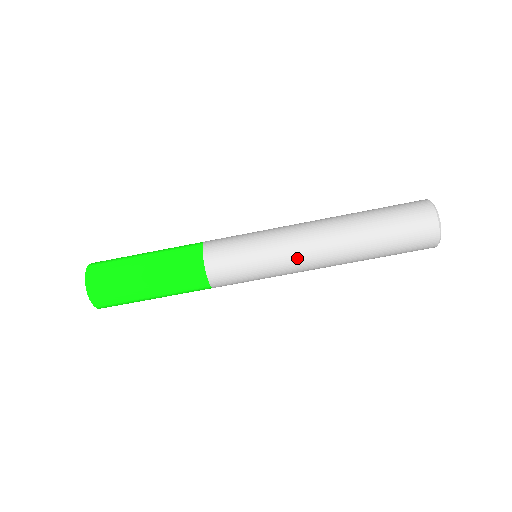
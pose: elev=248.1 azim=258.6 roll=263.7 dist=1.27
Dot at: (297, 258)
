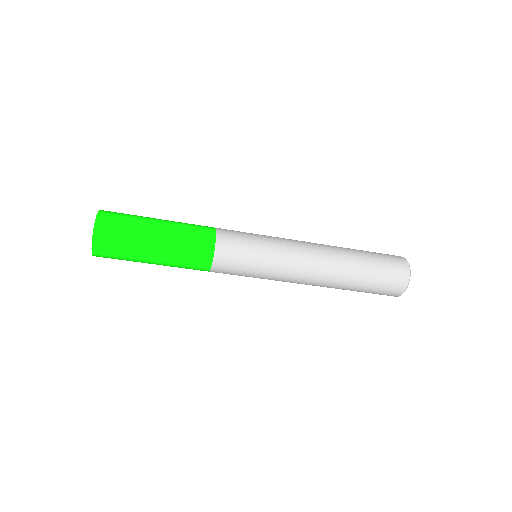
Dot at: (294, 273)
